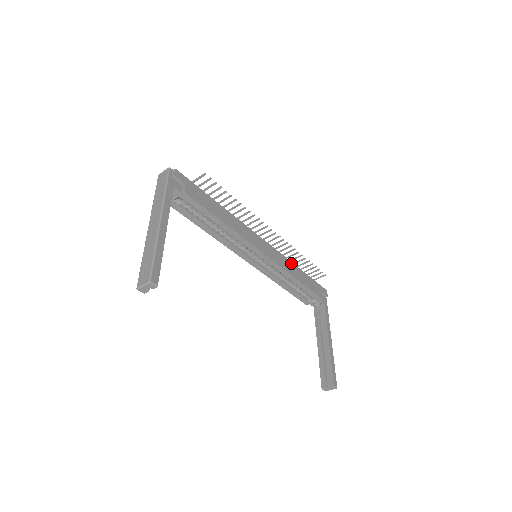
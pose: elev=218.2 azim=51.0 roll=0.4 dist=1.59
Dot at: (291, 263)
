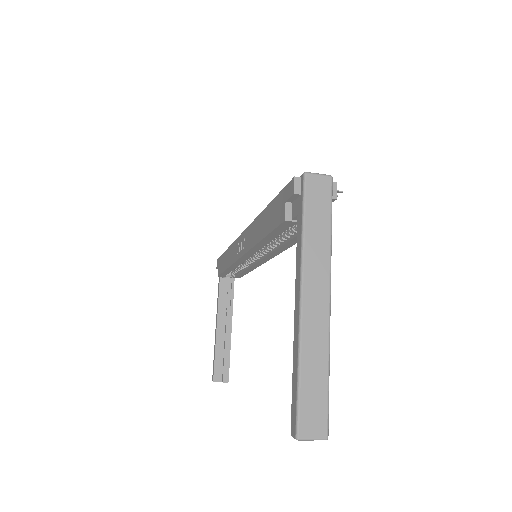
Dot at: occluded
